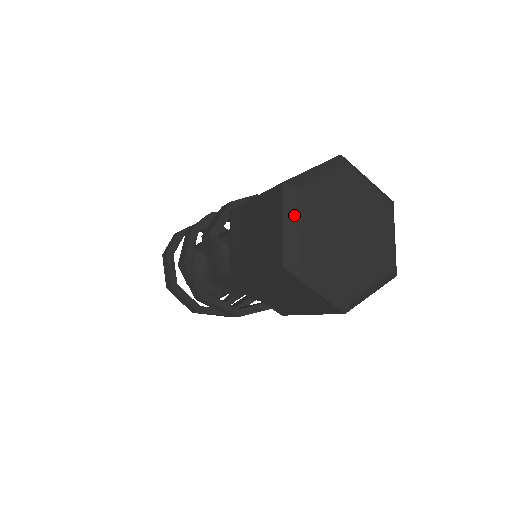
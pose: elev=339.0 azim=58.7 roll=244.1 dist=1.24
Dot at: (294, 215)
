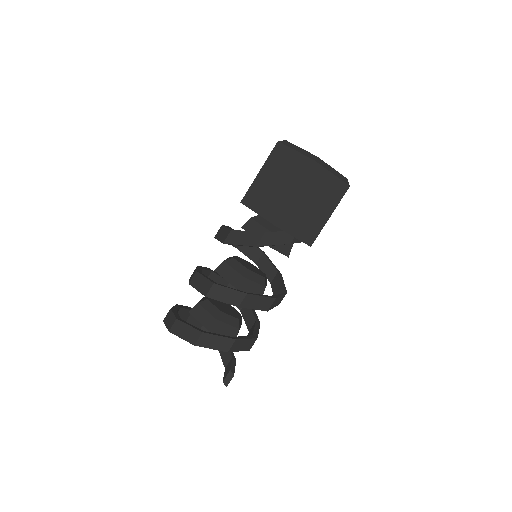
Dot at: (296, 147)
